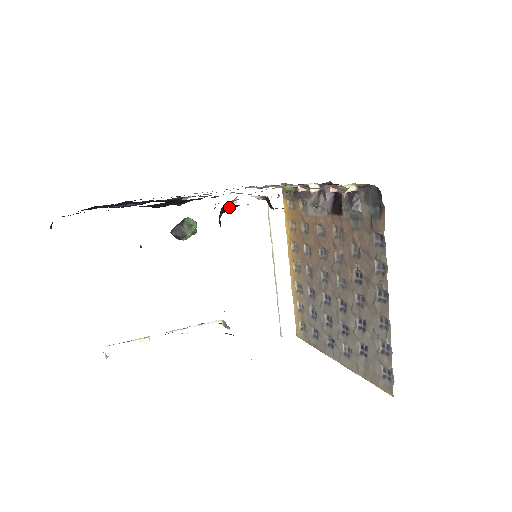
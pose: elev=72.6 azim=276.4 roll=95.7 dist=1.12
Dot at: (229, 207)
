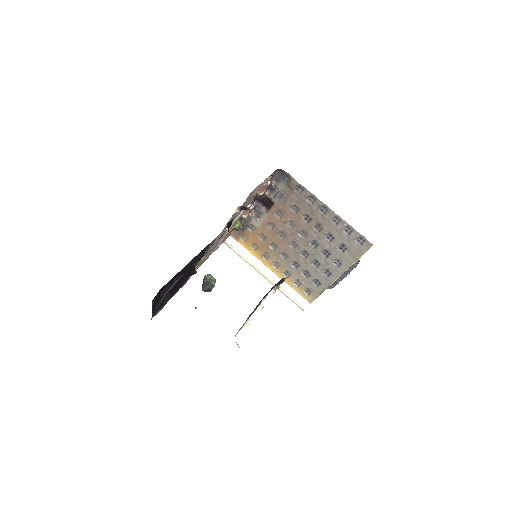
Dot at: (229, 225)
